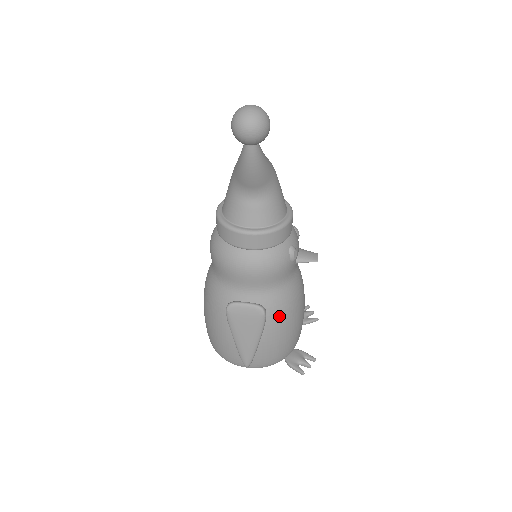
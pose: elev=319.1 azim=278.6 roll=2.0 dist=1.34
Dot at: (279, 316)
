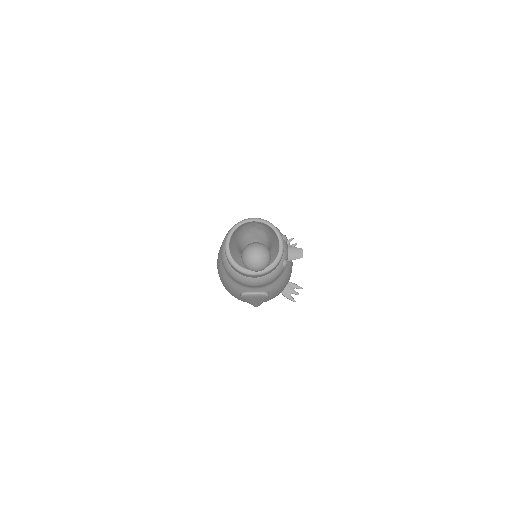
Dot at: (277, 290)
